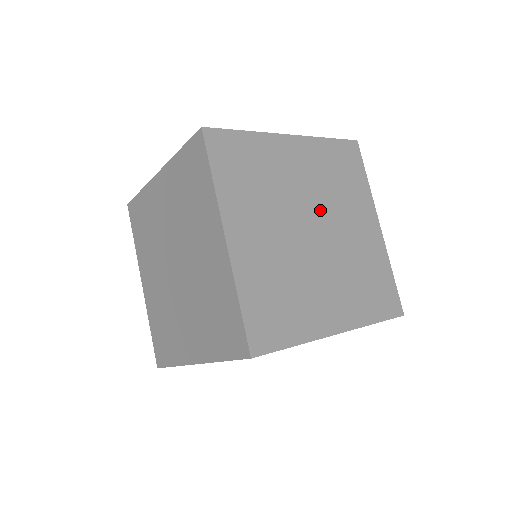
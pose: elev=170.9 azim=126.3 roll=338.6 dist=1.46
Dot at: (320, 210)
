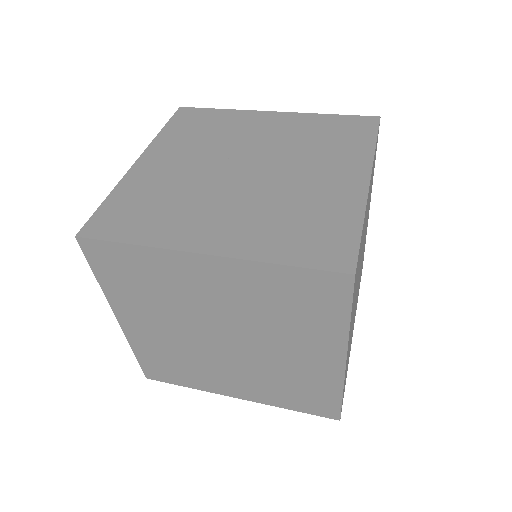
Dot at: (239, 328)
